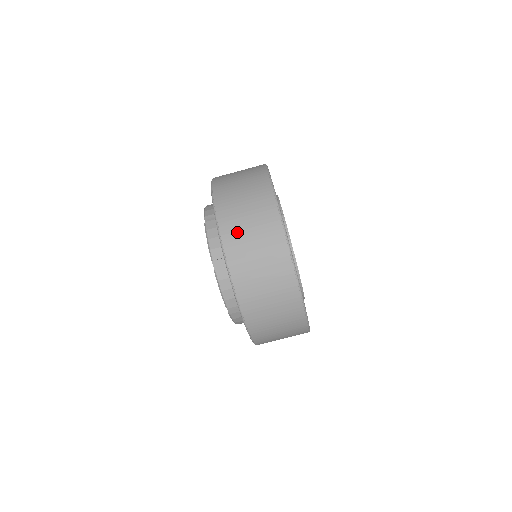
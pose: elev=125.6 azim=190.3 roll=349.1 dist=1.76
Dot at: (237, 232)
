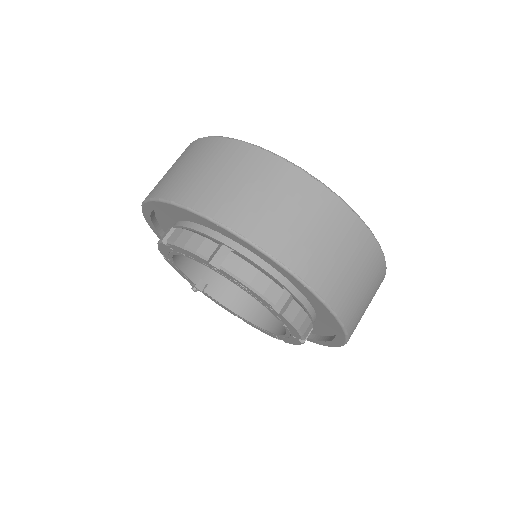
Dot at: (207, 190)
